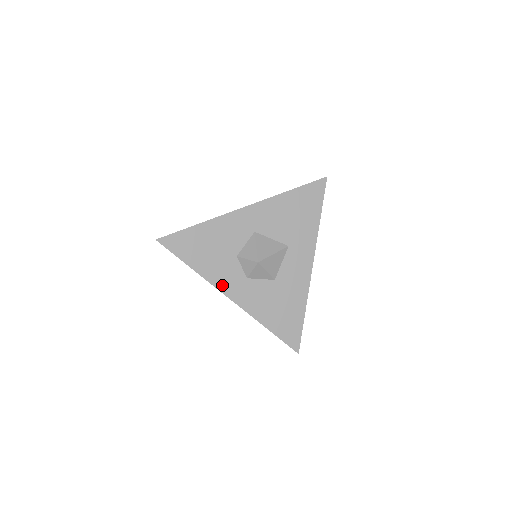
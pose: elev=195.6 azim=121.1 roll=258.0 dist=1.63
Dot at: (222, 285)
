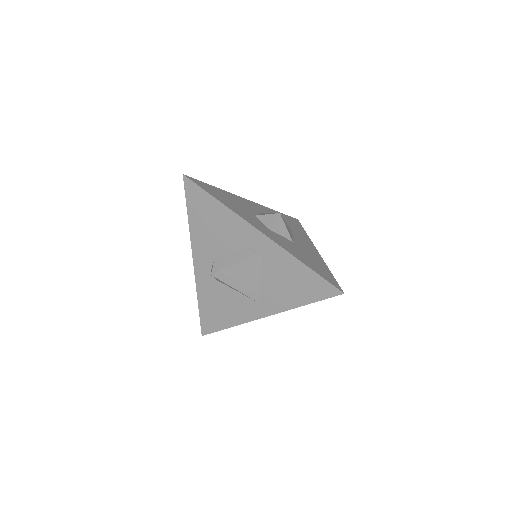
Dot at: (250, 222)
